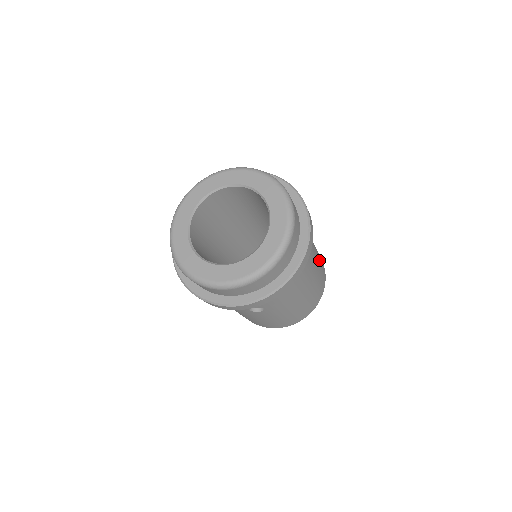
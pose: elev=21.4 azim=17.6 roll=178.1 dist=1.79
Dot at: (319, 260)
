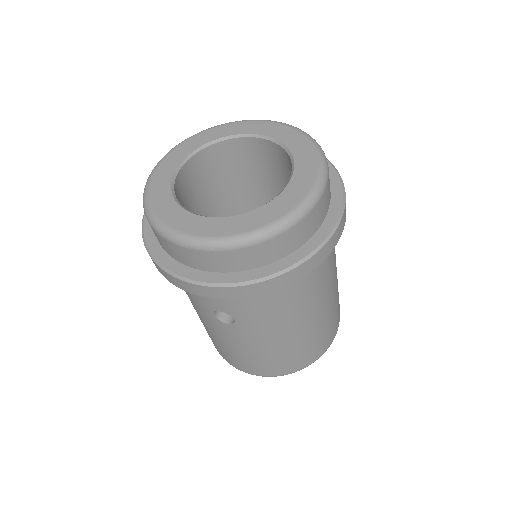
Dot at: (336, 301)
